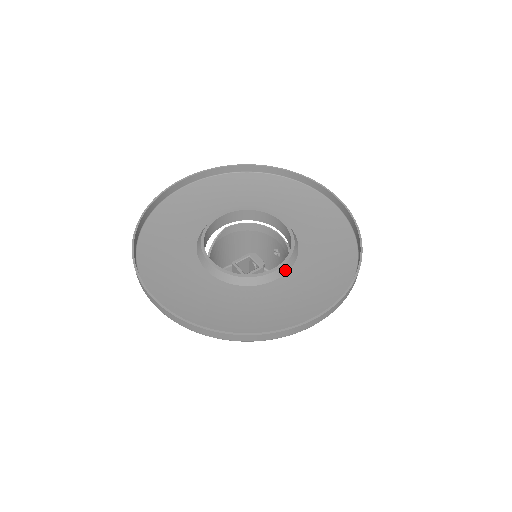
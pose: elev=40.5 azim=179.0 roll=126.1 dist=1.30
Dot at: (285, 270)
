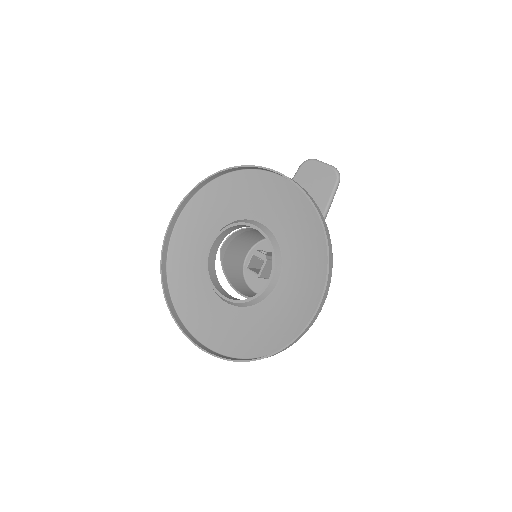
Dot at: (277, 274)
